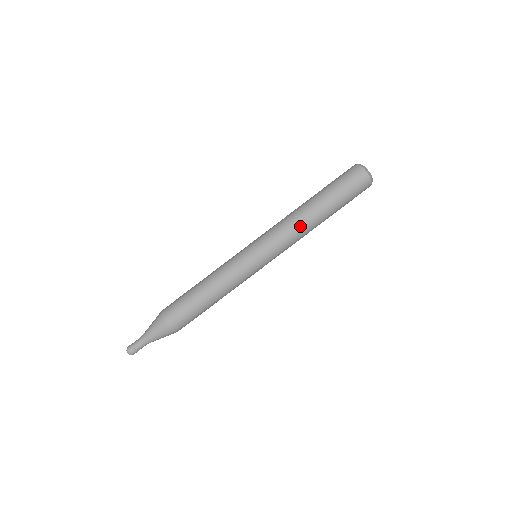
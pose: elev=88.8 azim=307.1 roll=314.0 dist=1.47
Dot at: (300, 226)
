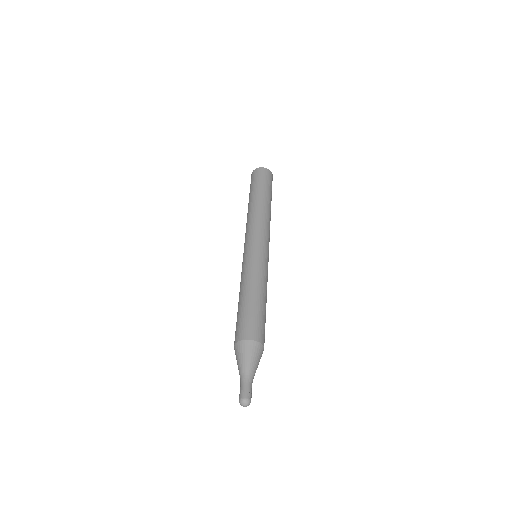
Dot at: (269, 218)
